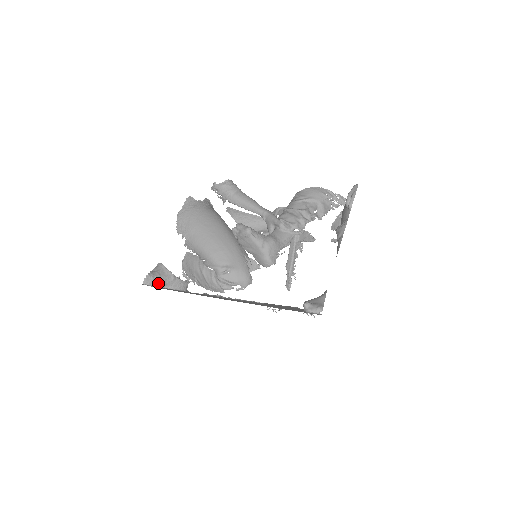
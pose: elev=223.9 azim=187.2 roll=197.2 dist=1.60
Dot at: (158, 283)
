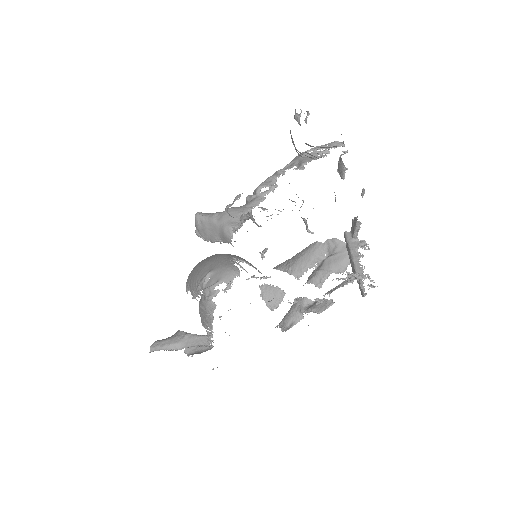
Dot at: (167, 346)
